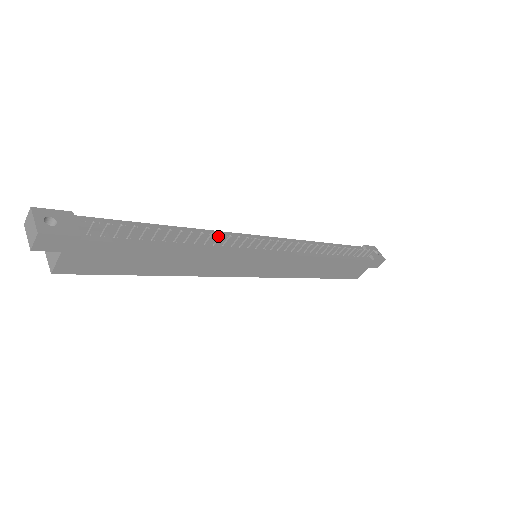
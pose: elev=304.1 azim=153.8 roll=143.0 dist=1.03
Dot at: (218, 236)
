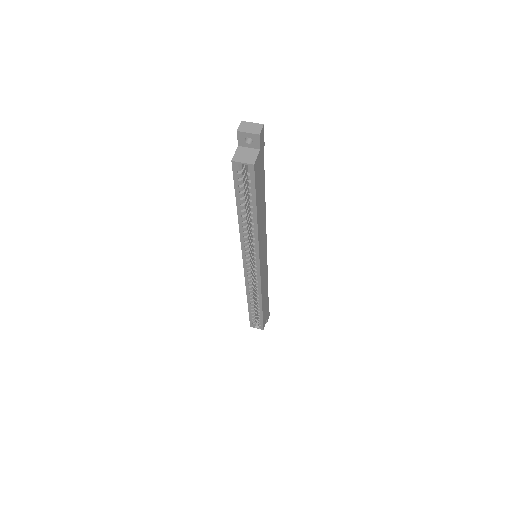
Dot at: occluded
